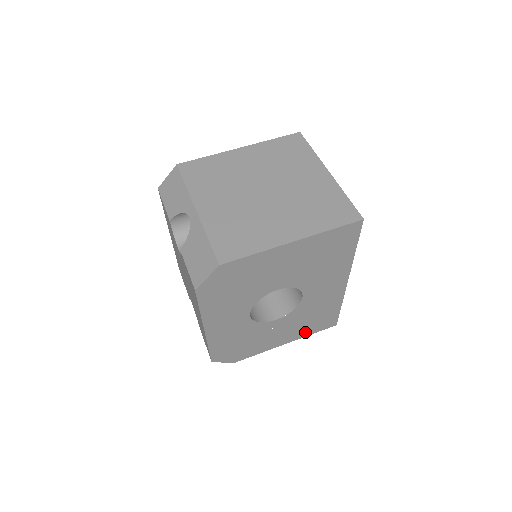
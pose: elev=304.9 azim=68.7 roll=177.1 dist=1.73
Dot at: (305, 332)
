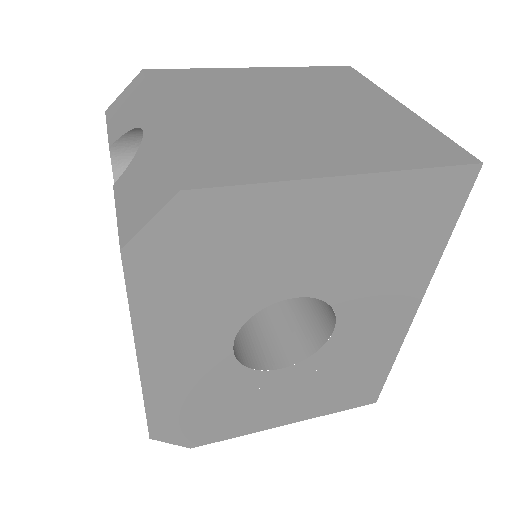
Dot at: (324, 406)
